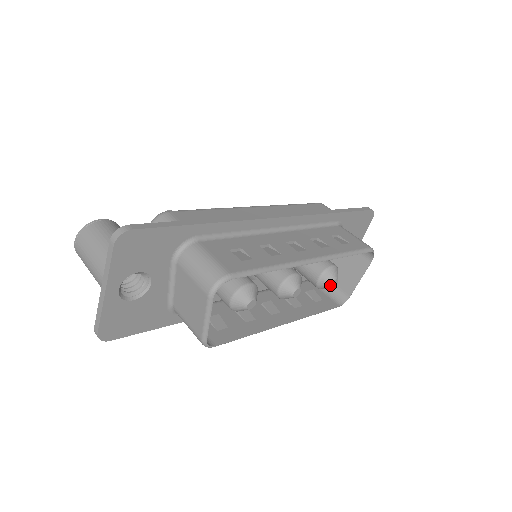
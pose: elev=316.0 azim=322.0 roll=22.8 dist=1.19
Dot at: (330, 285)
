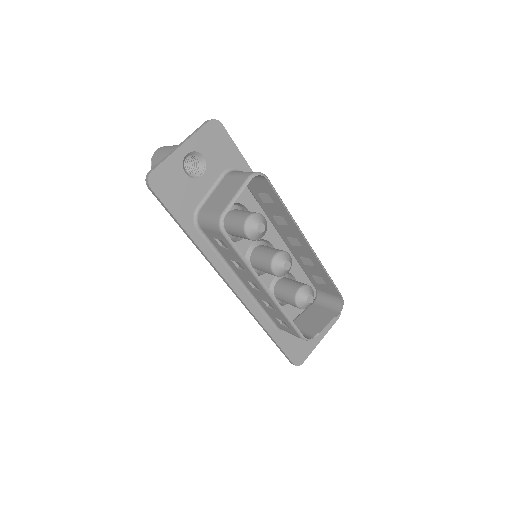
Dot at: (307, 297)
